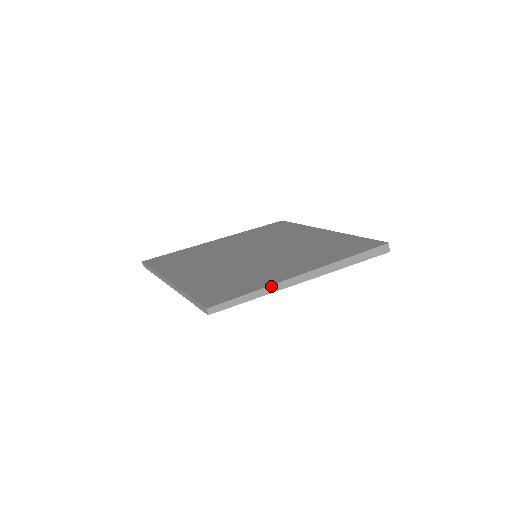
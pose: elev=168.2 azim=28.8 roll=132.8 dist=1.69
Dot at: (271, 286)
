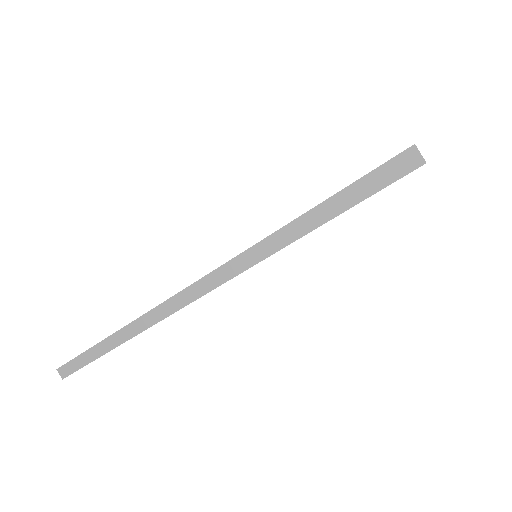
Dot at: (157, 308)
